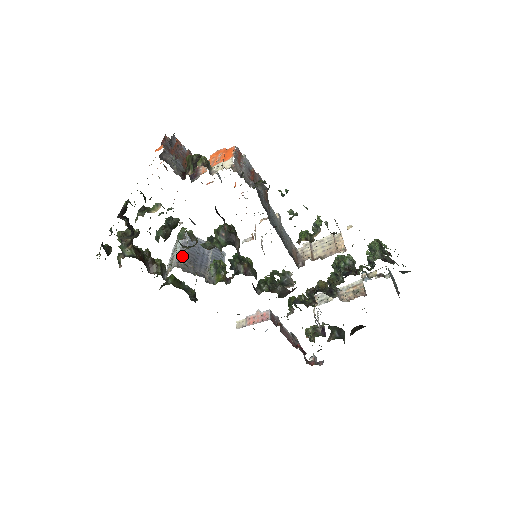
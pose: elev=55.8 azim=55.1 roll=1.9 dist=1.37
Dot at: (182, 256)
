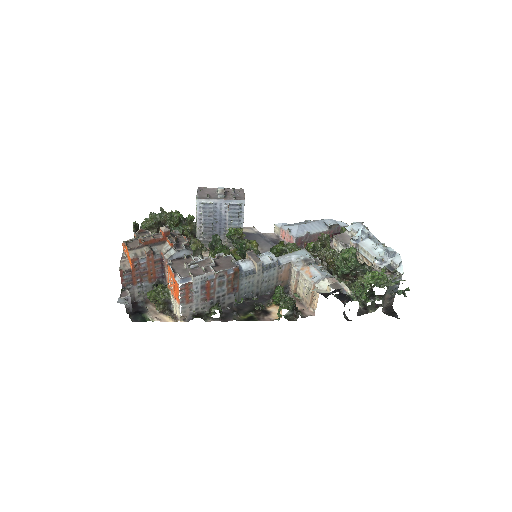
Dot at: (201, 233)
